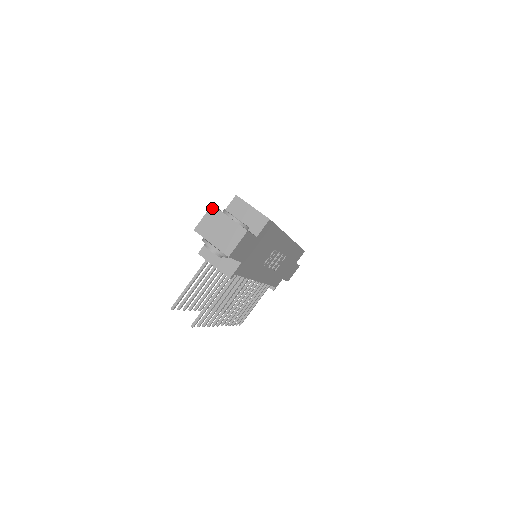
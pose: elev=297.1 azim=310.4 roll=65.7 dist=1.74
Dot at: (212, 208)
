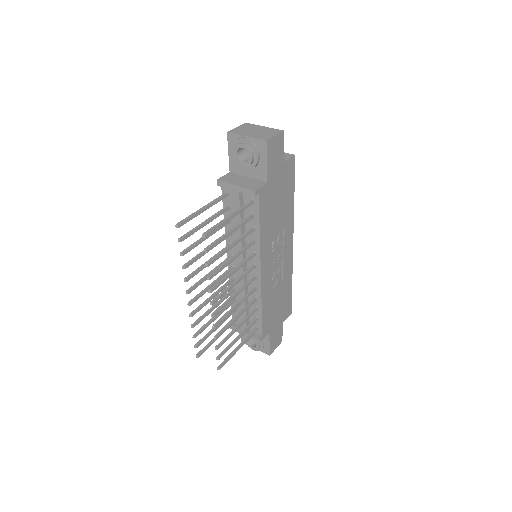
Dot at: (246, 124)
